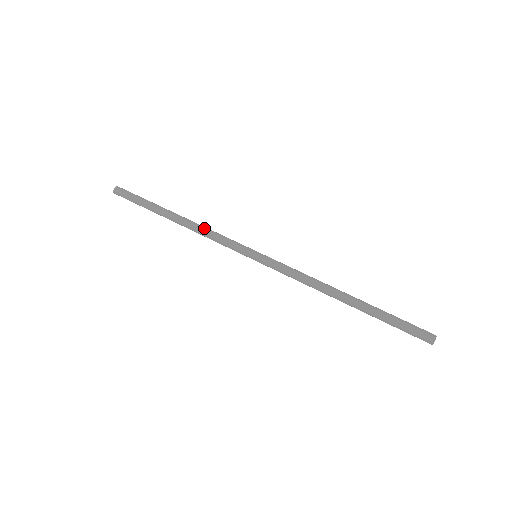
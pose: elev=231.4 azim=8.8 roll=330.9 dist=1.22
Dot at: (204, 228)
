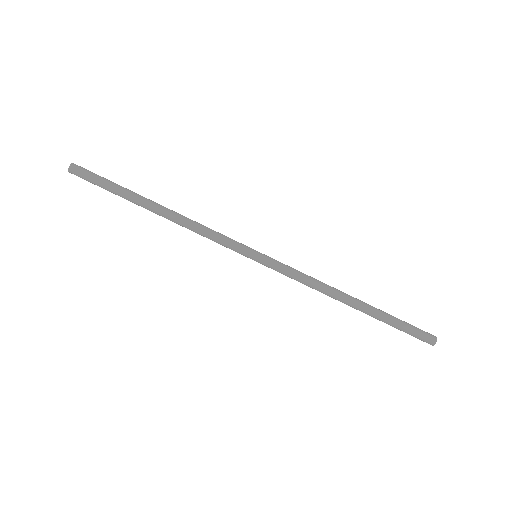
Dot at: (193, 225)
